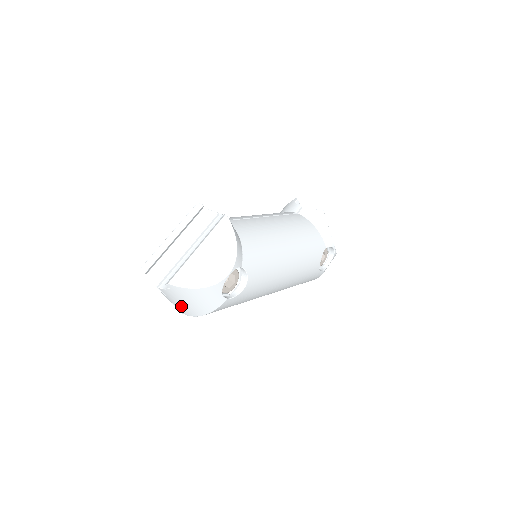
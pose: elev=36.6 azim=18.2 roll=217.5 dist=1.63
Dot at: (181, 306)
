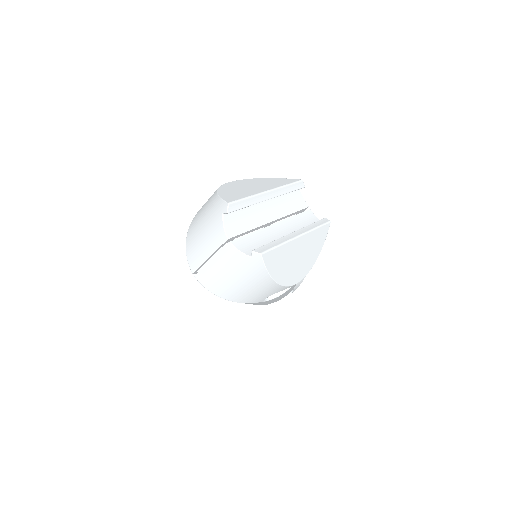
Dot at: (217, 274)
